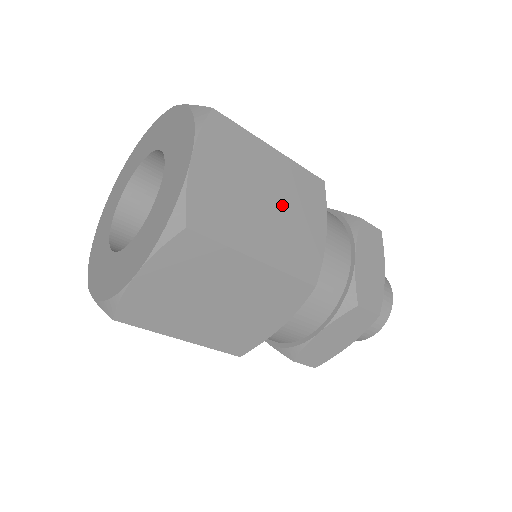
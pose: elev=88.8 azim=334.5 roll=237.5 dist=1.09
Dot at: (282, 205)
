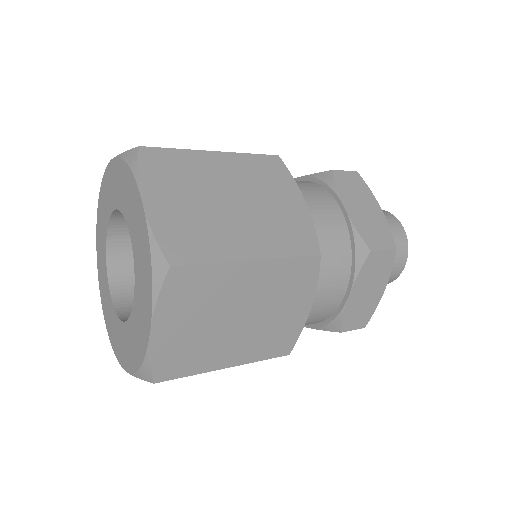
Dot at: (250, 198)
